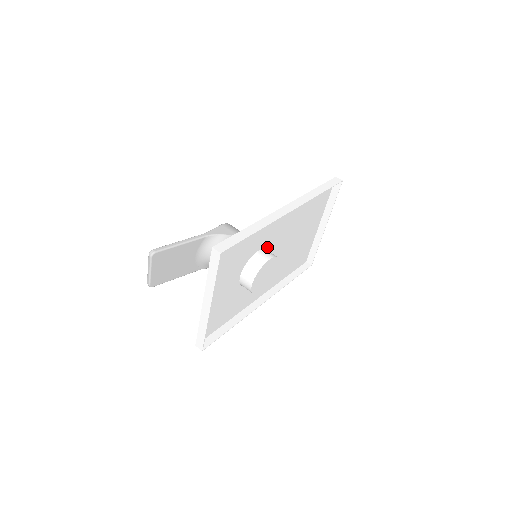
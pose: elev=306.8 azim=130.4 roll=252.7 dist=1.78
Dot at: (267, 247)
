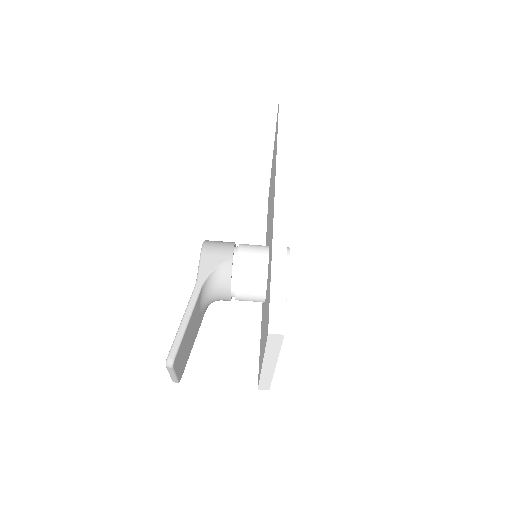
Dot at: occluded
